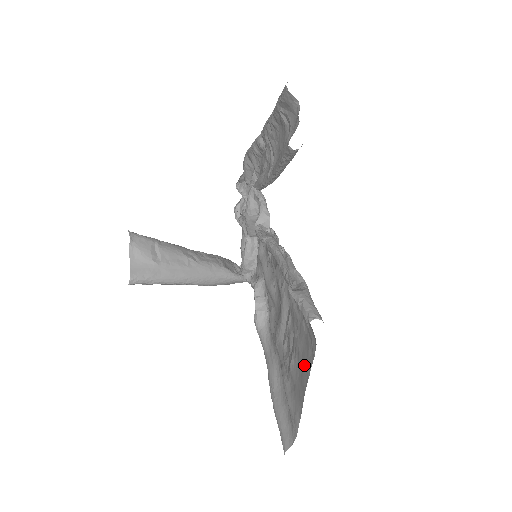
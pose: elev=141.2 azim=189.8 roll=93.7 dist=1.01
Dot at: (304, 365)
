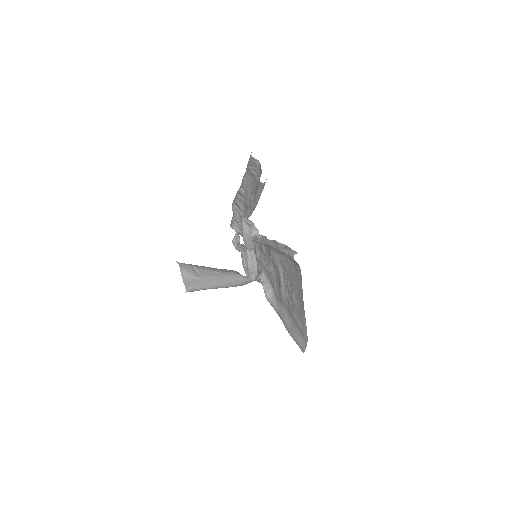
Dot at: (299, 290)
